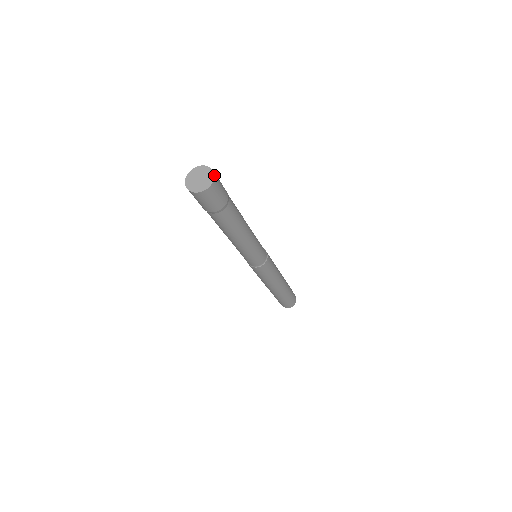
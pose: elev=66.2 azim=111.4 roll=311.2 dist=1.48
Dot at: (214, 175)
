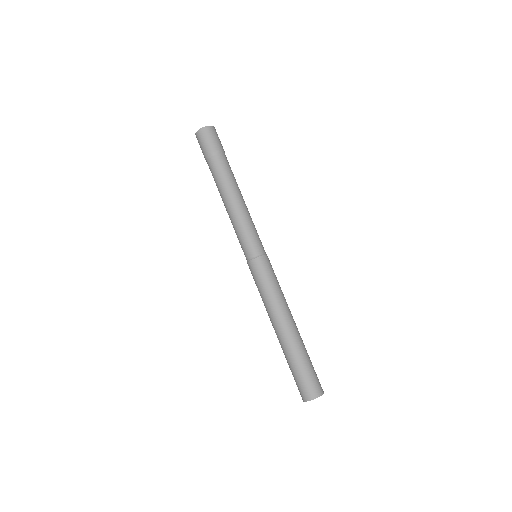
Dot at: (214, 127)
